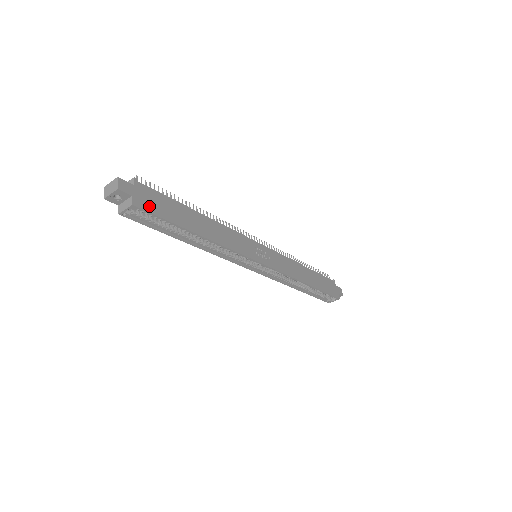
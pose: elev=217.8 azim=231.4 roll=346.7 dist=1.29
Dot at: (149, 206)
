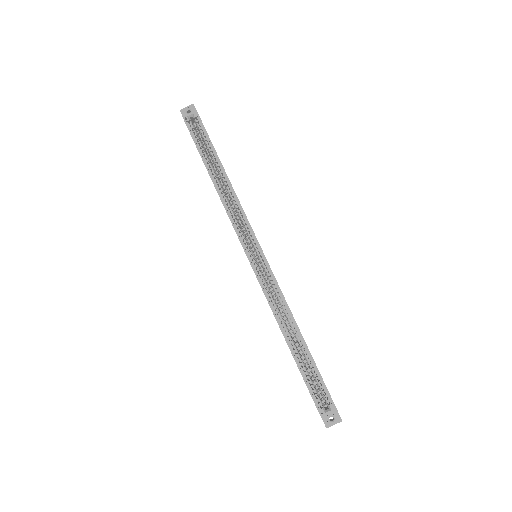
Dot at: occluded
